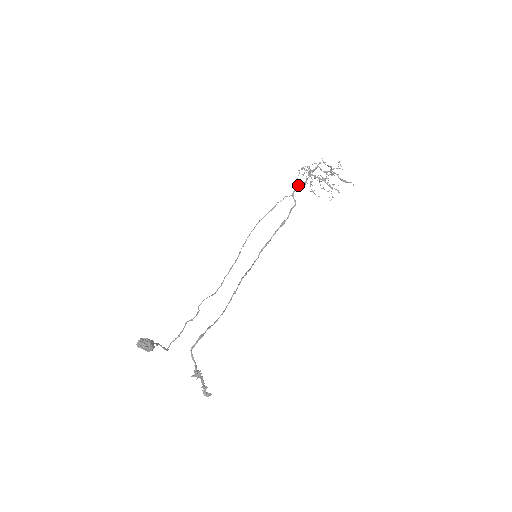
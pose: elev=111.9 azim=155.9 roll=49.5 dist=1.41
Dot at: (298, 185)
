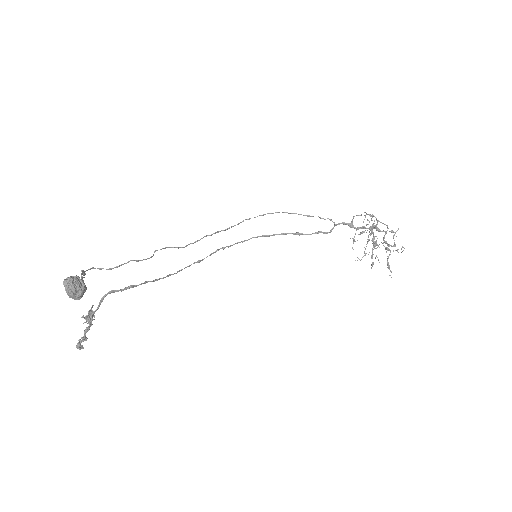
Dot at: (351, 223)
